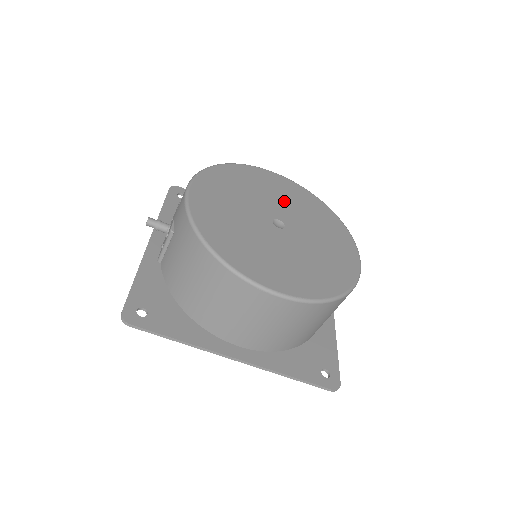
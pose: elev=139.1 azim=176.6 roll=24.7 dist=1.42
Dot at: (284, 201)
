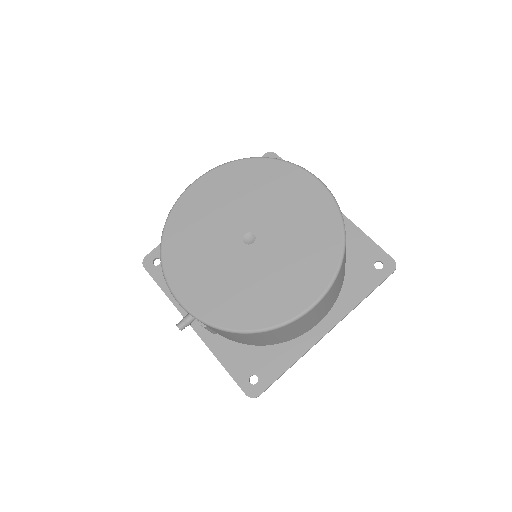
Dot at: (226, 208)
